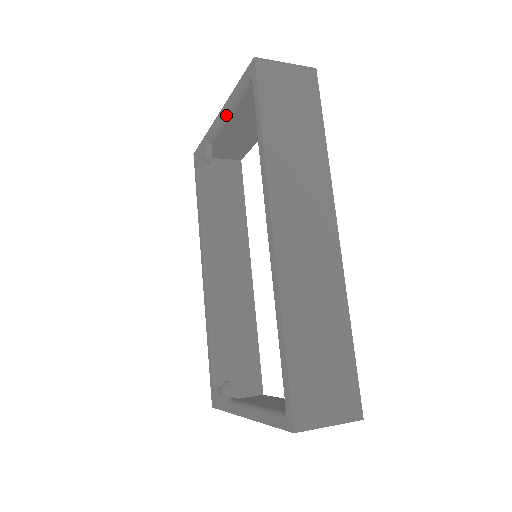
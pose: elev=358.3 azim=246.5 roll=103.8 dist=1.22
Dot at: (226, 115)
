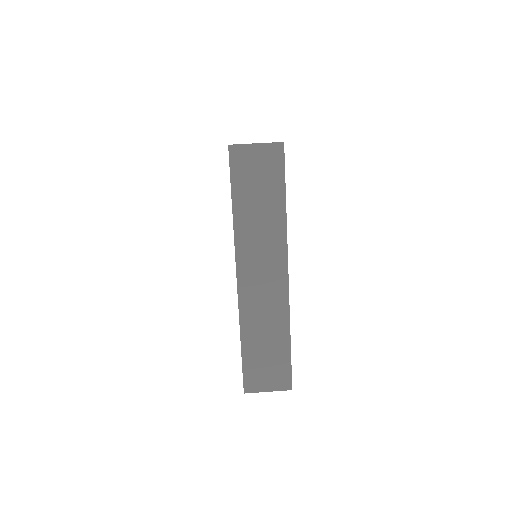
Dot at: occluded
